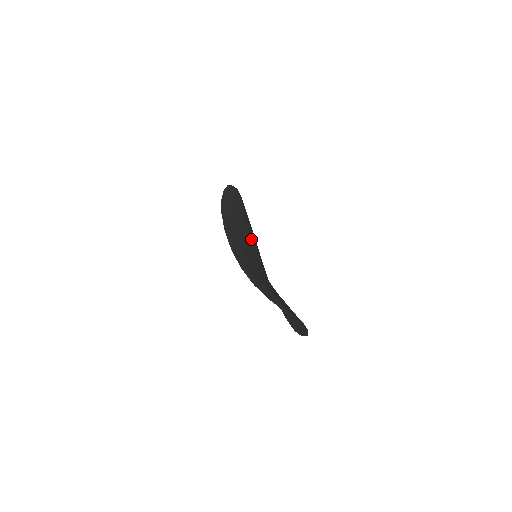
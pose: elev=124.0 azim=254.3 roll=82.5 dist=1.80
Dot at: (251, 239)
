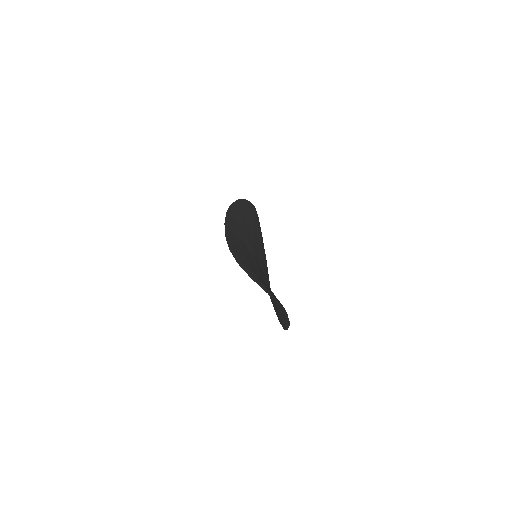
Dot at: (257, 246)
